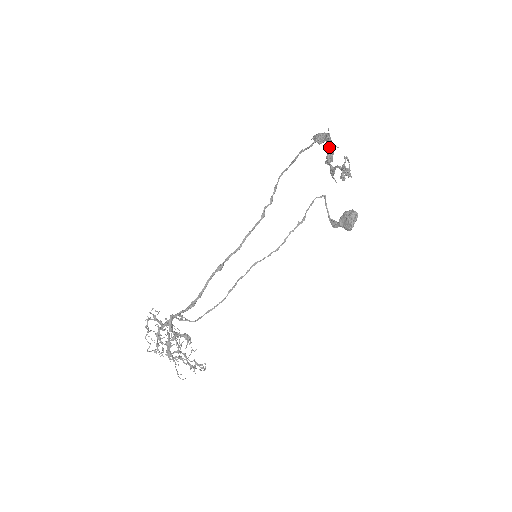
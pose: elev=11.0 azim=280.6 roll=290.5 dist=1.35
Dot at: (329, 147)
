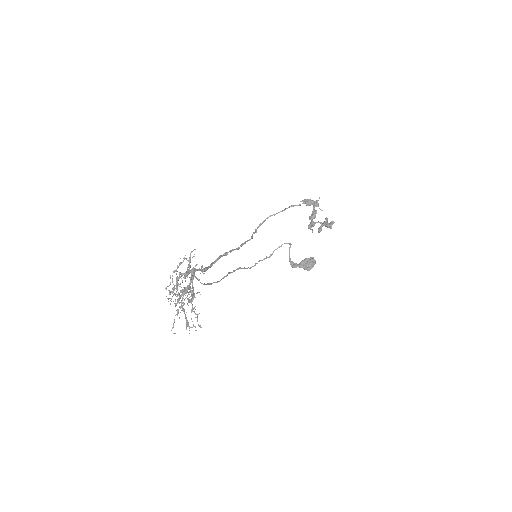
Dot at: occluded
